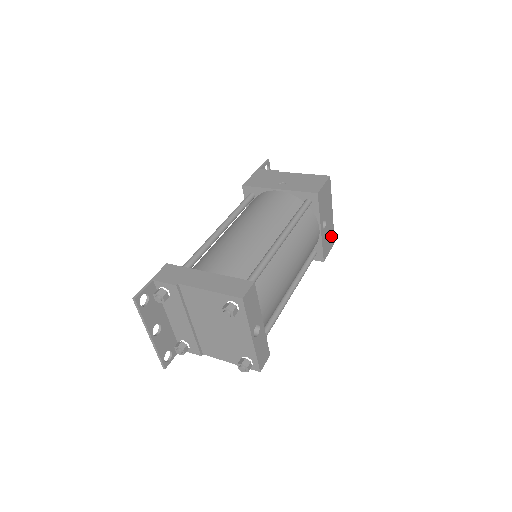
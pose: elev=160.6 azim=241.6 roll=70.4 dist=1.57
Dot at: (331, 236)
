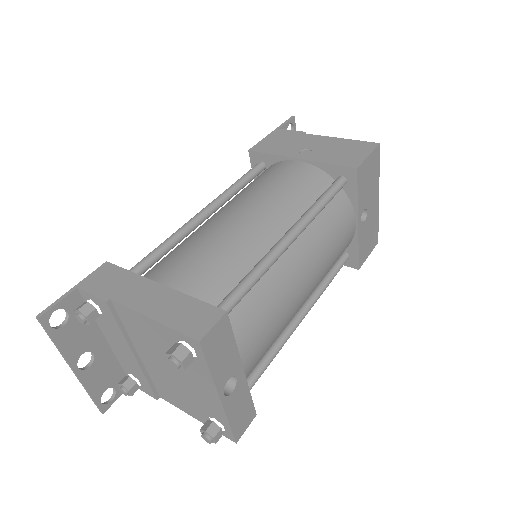
Dot at: (373, 233)
